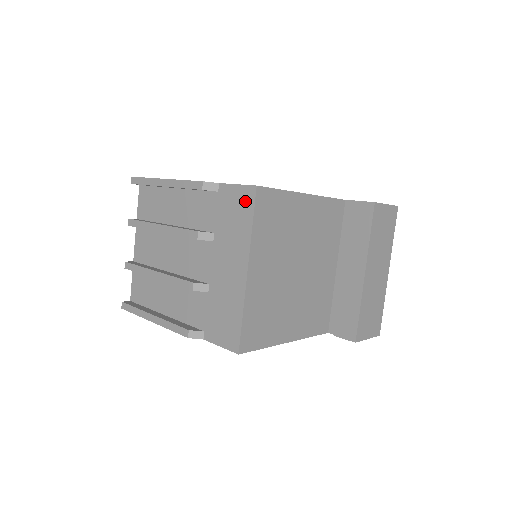
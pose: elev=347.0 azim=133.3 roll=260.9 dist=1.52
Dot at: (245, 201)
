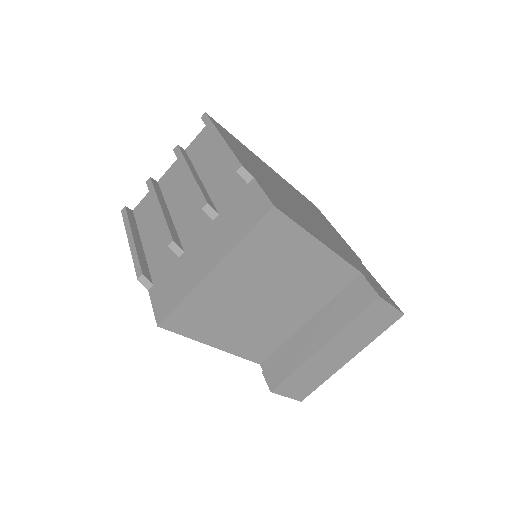
Dot at: (257, 211)
